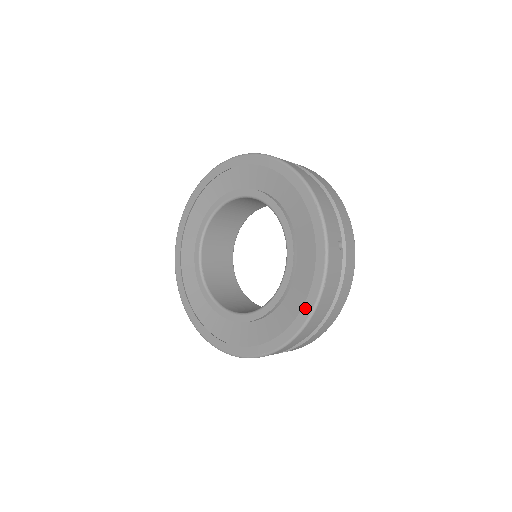
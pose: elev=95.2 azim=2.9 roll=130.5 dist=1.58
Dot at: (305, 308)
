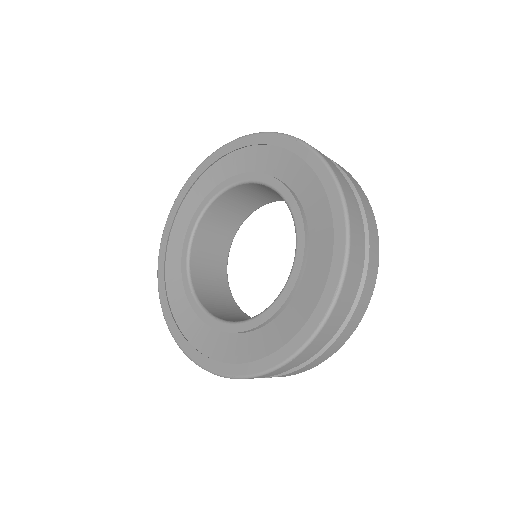
Dot at: (335, 211)
